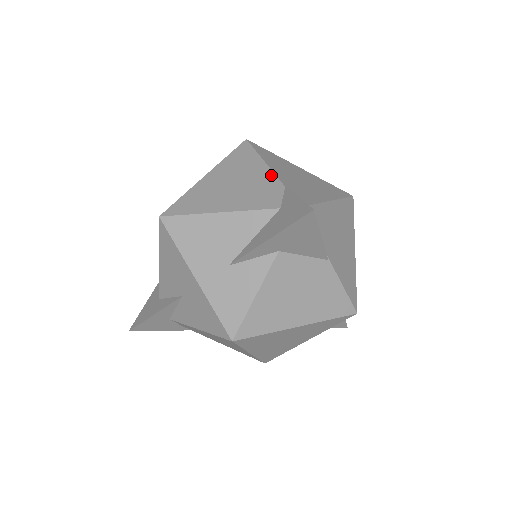
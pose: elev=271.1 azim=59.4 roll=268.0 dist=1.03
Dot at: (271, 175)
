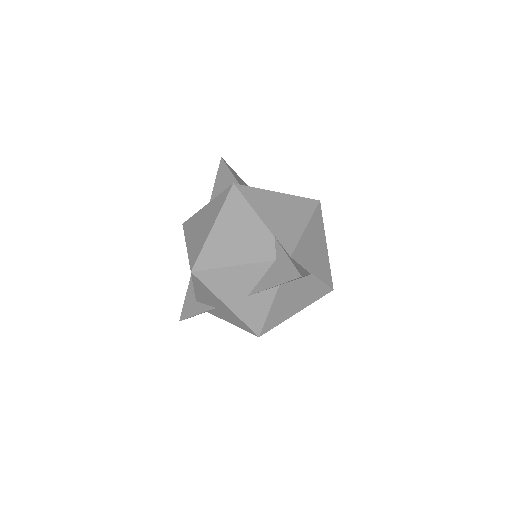
Dot at: (262, 226)
